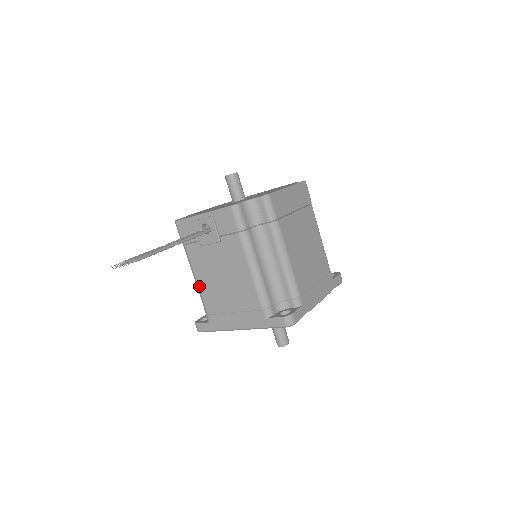
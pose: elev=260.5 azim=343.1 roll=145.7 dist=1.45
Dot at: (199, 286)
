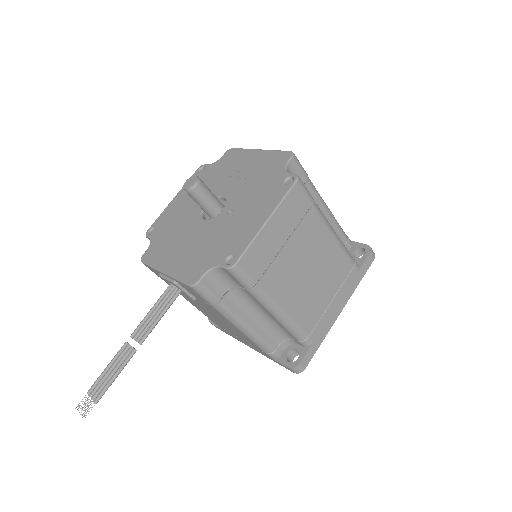
Dot at: occluded
